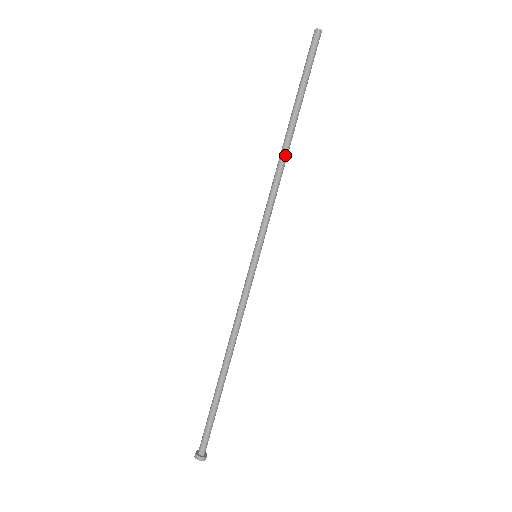
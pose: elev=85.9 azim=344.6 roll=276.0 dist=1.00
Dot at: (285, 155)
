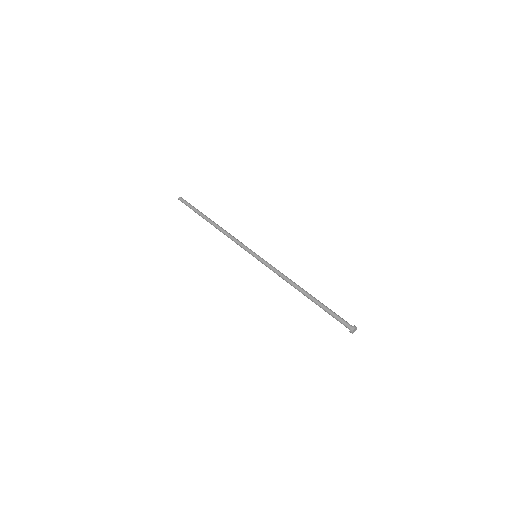
Dot at: (219, 226)
